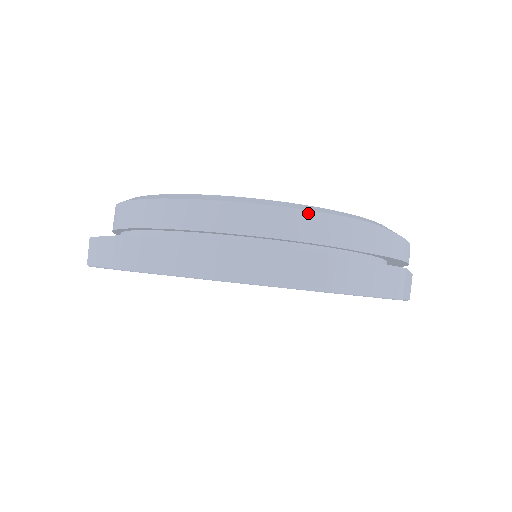
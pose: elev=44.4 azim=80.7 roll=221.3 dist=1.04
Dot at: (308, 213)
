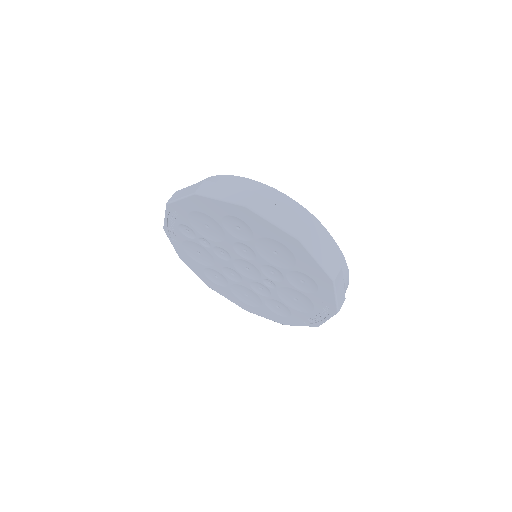
Dot at: (302, 207)
